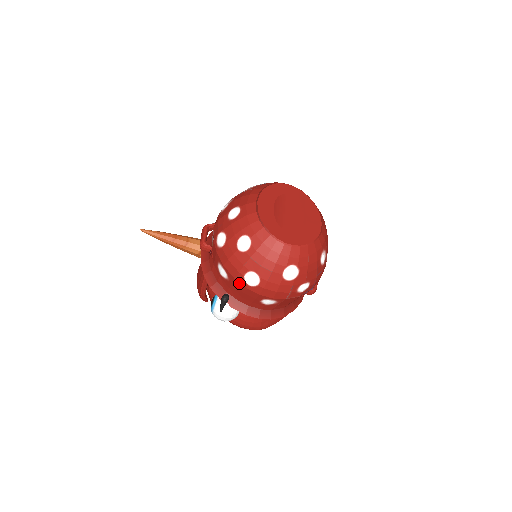
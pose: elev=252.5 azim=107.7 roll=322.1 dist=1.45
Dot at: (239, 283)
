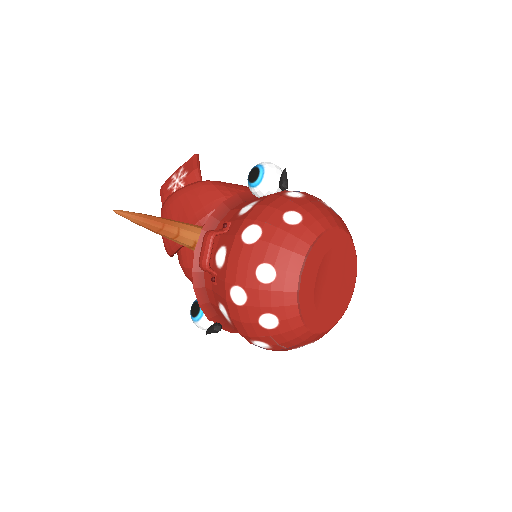
Dot at: occluded
